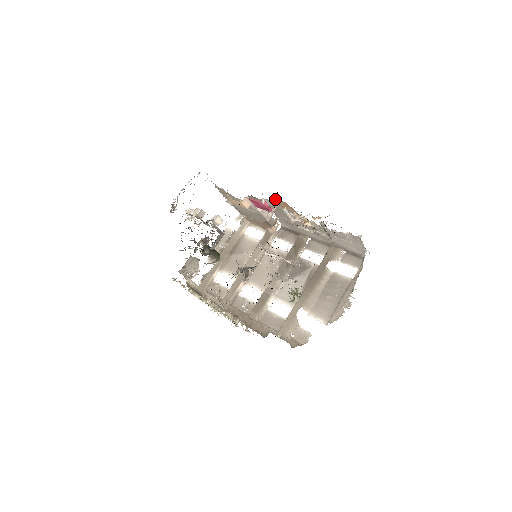
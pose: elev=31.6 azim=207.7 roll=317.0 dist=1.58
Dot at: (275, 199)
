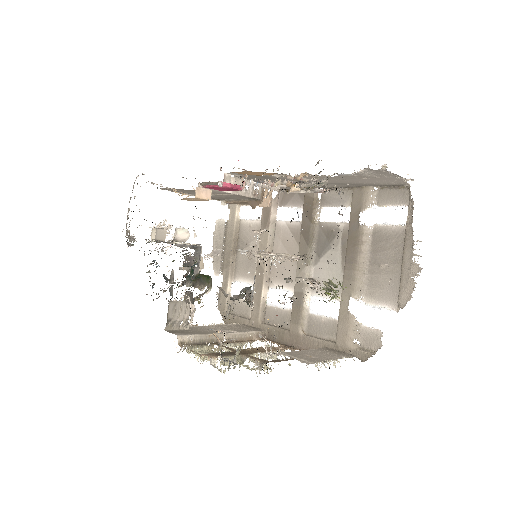
Dot at: (234, 172)
